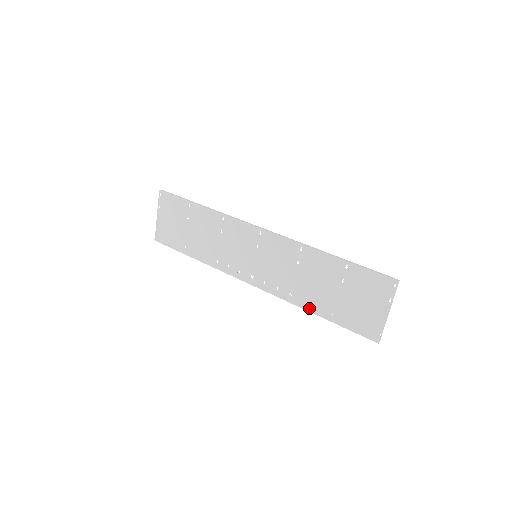
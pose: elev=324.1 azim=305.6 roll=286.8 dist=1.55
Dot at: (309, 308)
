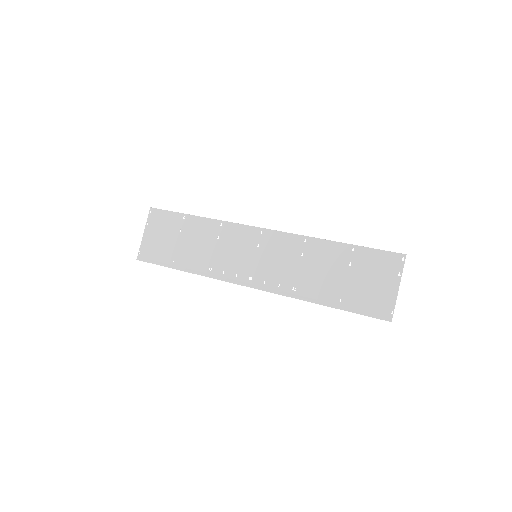
Dot at: (314, 299)
